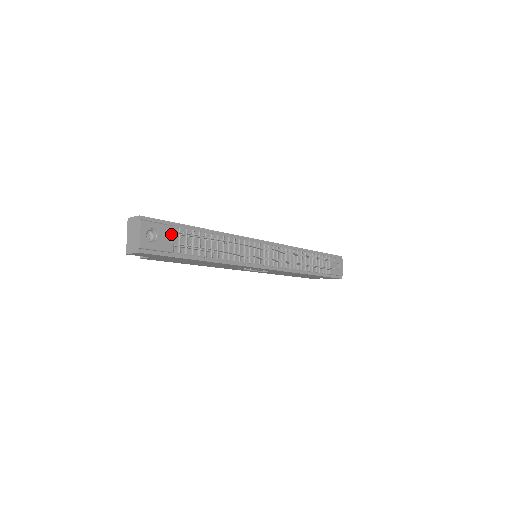
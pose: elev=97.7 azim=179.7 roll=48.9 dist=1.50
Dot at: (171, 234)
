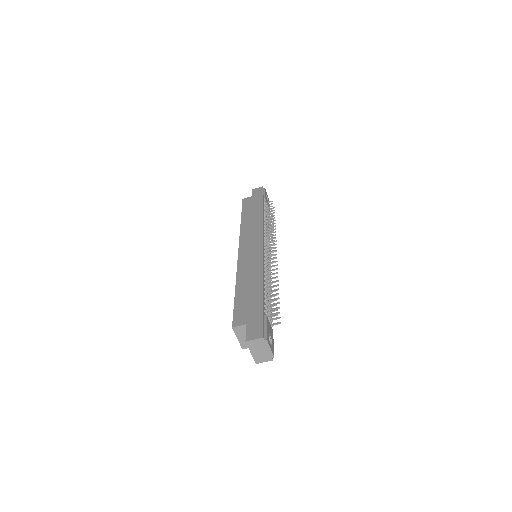
Dot at: (269, 323)
